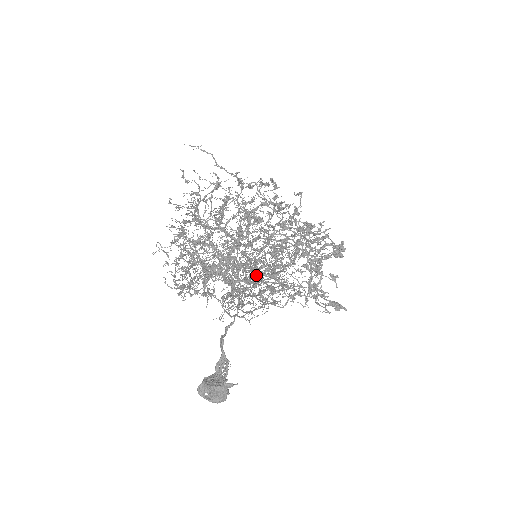
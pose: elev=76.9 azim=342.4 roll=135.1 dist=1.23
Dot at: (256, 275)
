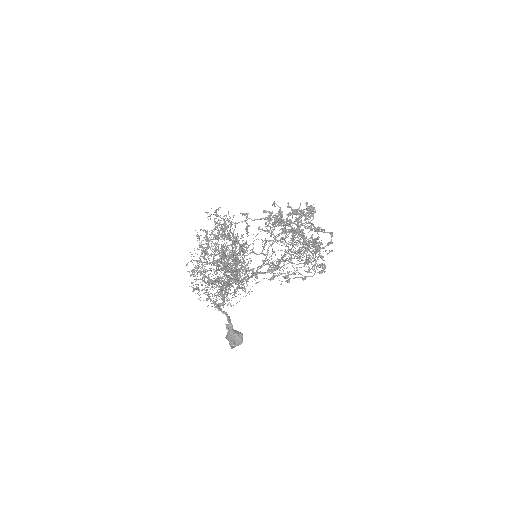
Dot at: occluded
